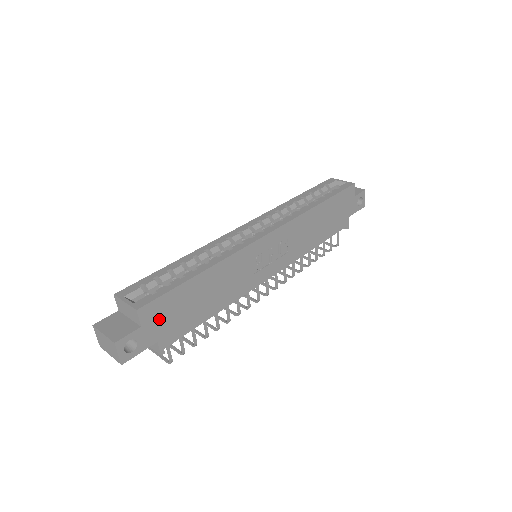
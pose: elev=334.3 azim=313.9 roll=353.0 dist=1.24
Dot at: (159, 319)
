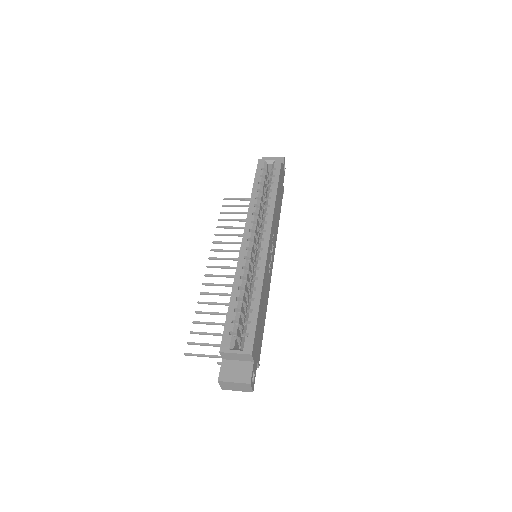
Dot at: (256, 348)
